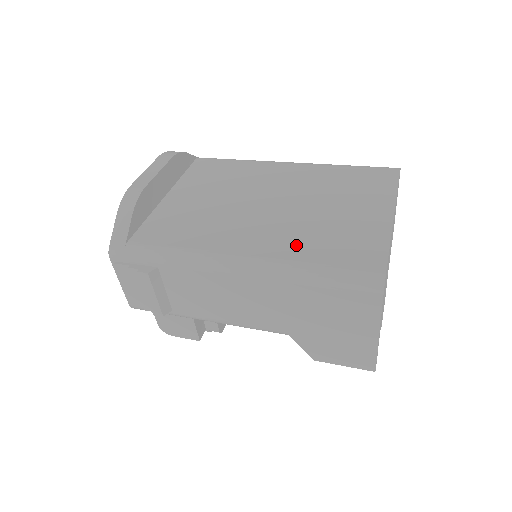
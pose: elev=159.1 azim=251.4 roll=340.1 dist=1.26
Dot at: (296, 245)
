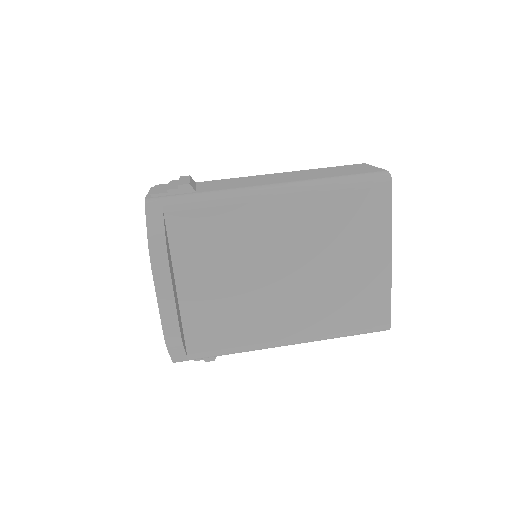
Dot at: (325, 318)
